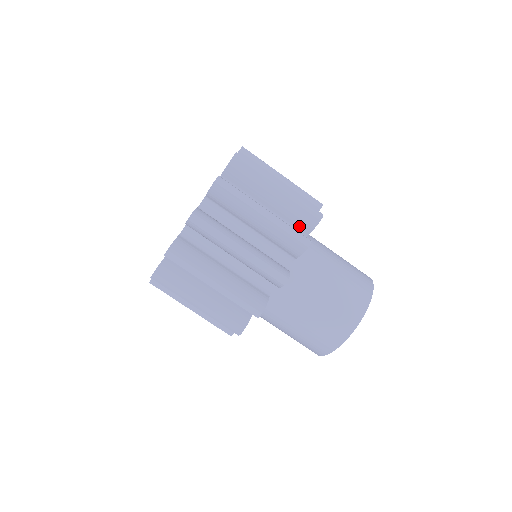
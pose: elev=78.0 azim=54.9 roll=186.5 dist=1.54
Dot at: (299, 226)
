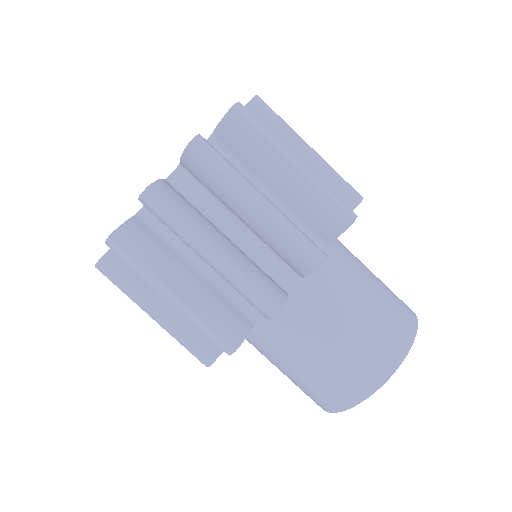
Dot at: occluded
